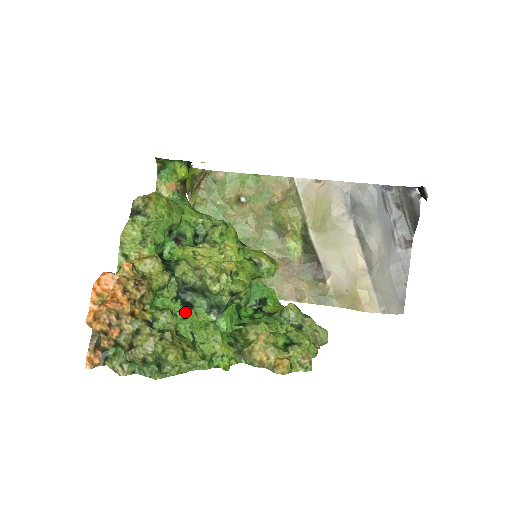
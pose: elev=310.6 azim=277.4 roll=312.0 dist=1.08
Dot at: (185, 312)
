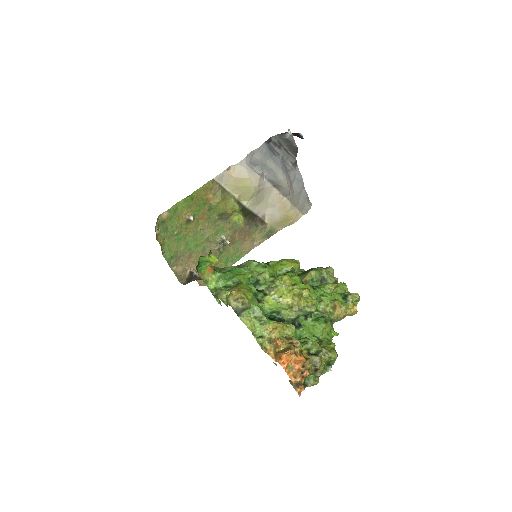
Dot at: (303, 331)
